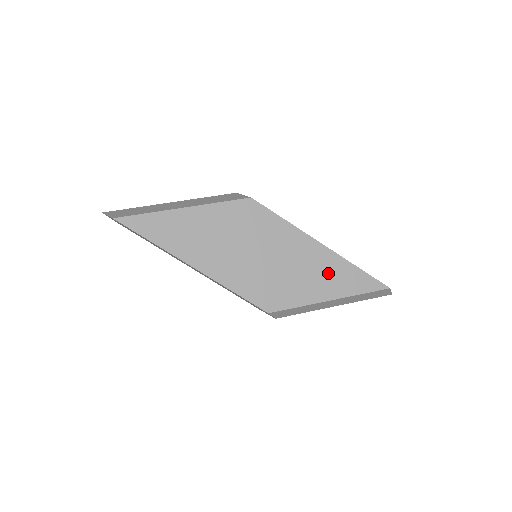
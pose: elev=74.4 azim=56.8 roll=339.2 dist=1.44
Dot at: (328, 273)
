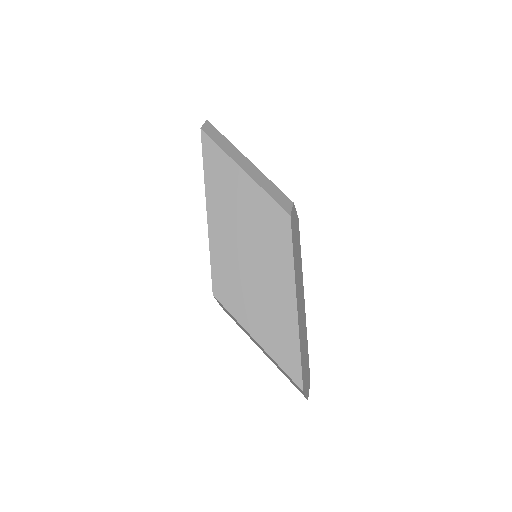
Dot at: (277, 325)
